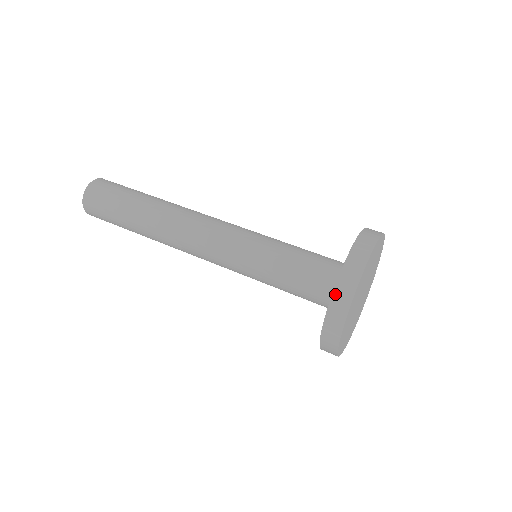
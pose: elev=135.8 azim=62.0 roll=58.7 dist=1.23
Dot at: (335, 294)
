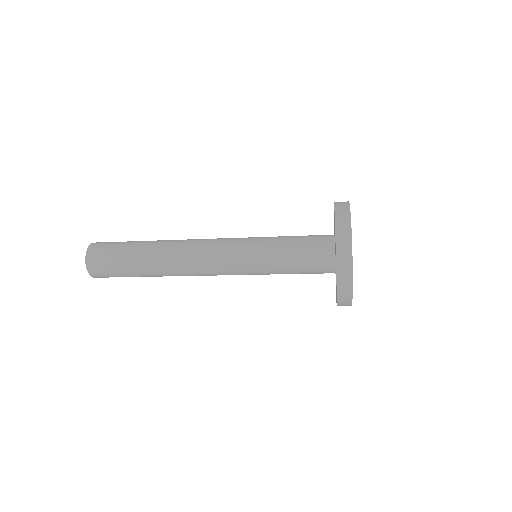
Dot at: occluded
